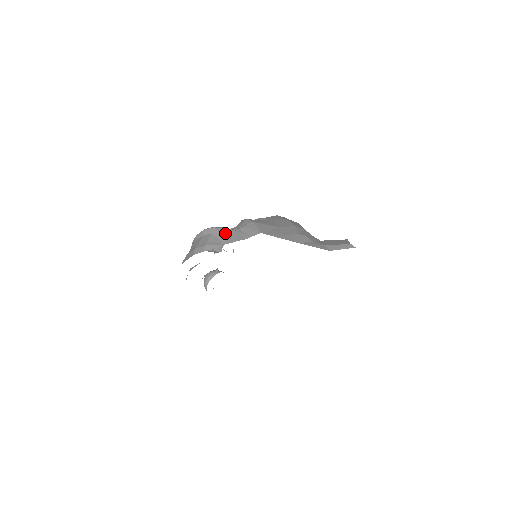
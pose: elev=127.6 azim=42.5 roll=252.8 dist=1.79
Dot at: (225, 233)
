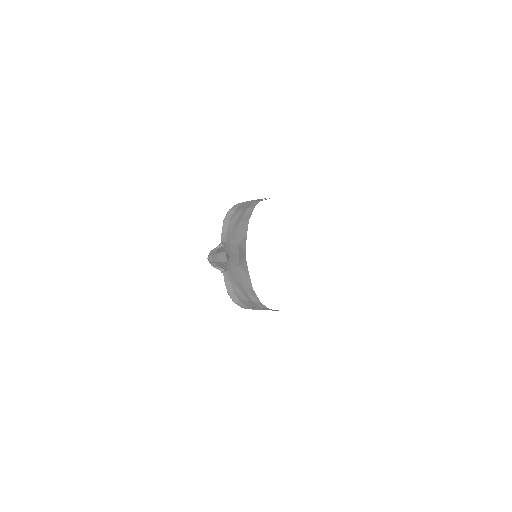
Dot at: (252, 200)
